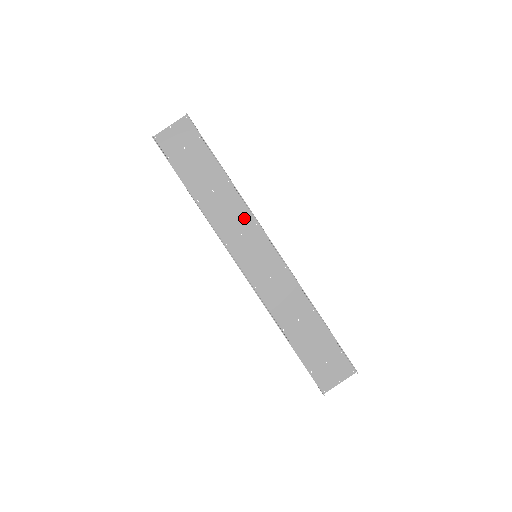
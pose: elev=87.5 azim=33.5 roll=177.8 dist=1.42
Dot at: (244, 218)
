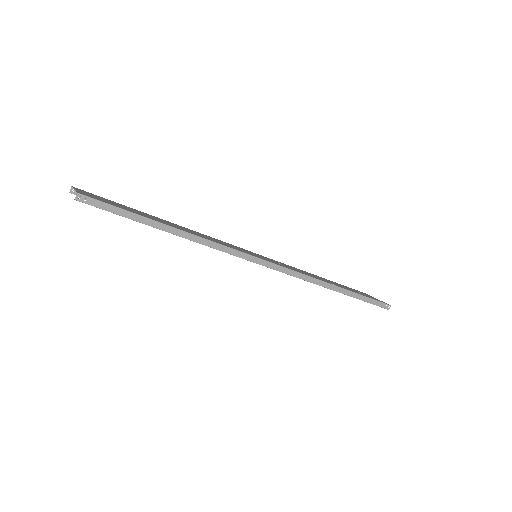
Dot at: (224, 244)
